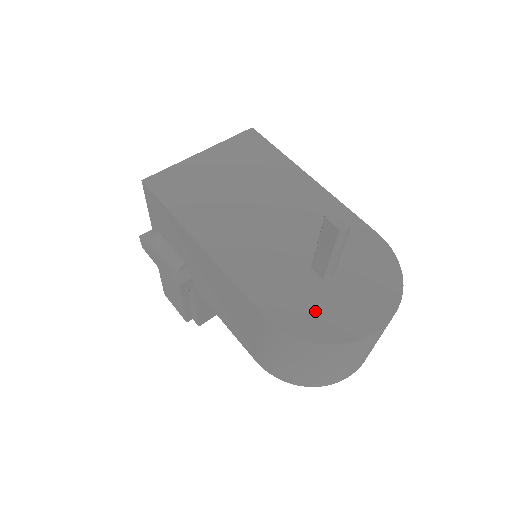
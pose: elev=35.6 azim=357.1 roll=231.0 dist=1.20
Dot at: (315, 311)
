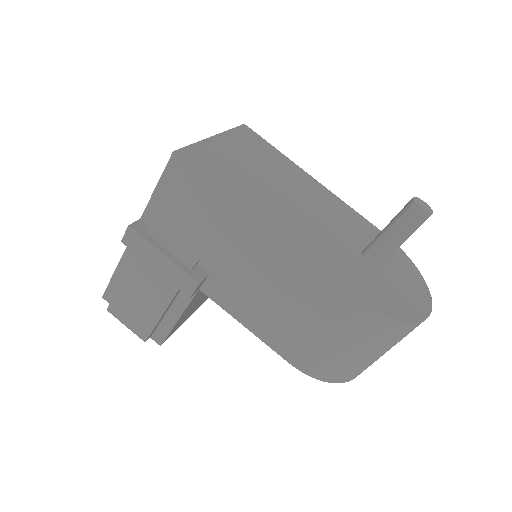
Dot at: (388, 295)
